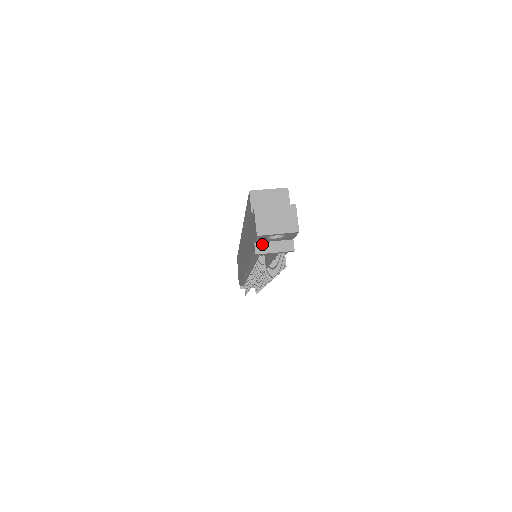
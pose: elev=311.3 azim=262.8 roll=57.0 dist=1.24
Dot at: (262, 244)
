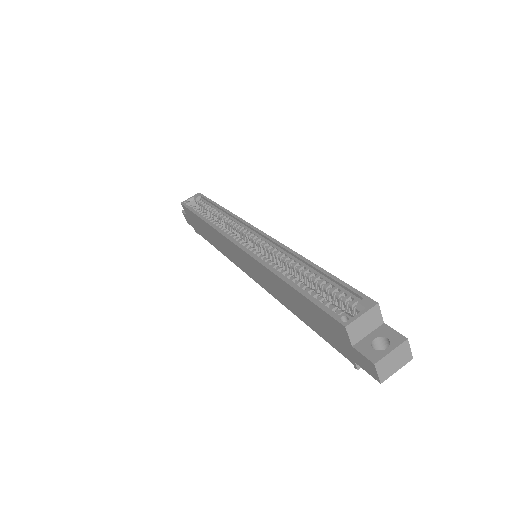
Dot at: occluded
